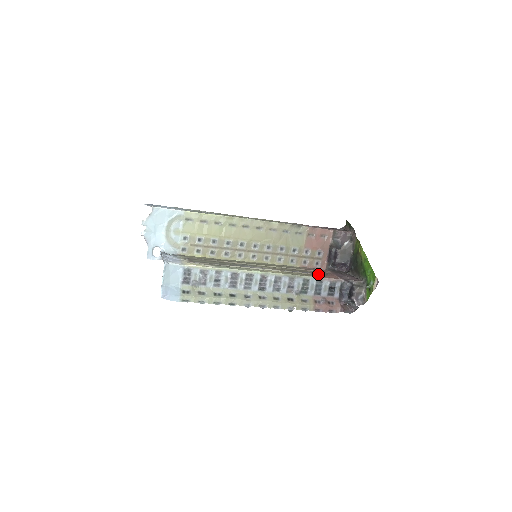
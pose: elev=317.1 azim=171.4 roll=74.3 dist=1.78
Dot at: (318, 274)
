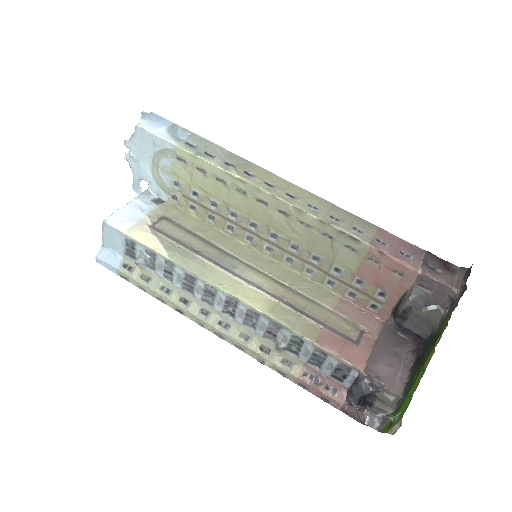
Dot at: (338, 334)
